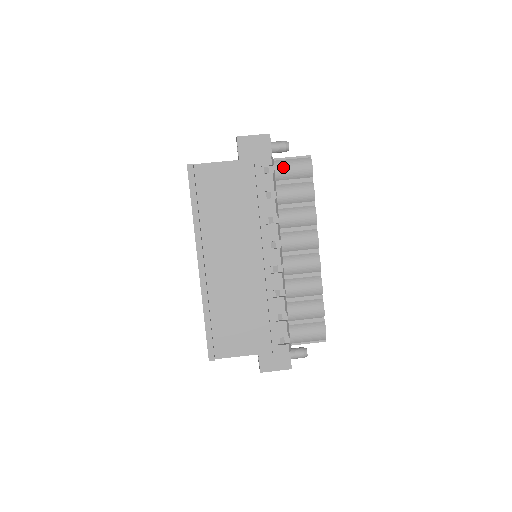
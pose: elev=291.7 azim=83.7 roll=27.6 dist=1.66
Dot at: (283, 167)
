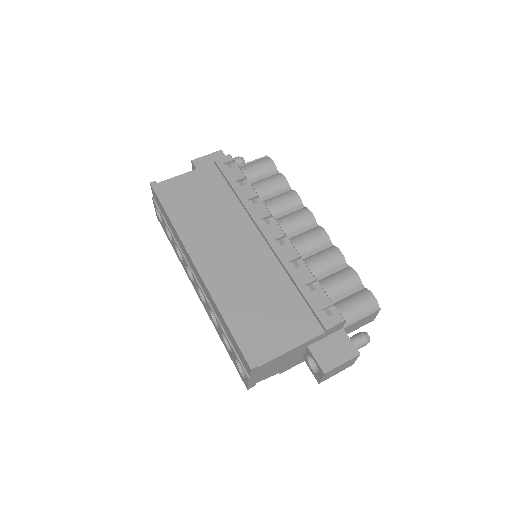
Dot at: (245, 168)
